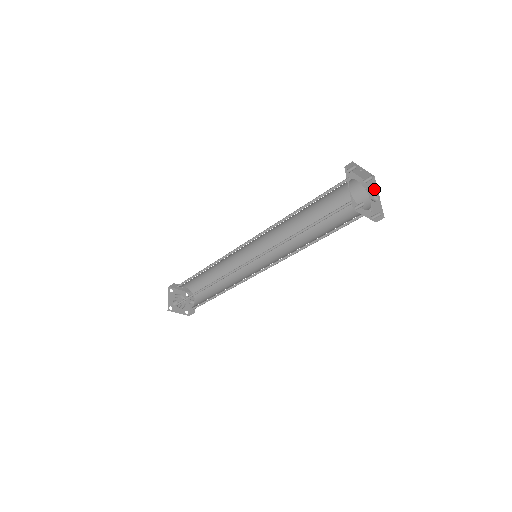
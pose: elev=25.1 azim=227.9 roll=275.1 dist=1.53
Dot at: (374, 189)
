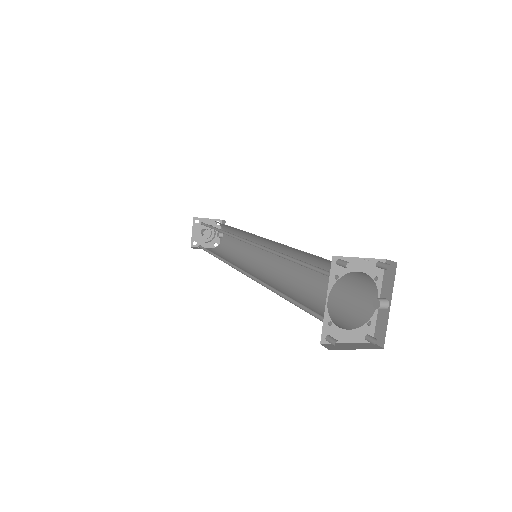
Dot at: (389, 285)
